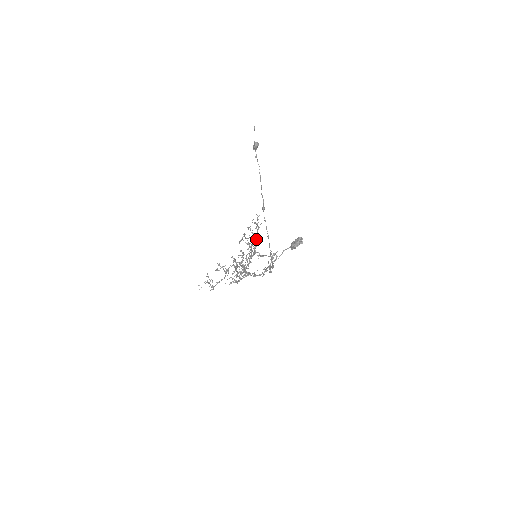
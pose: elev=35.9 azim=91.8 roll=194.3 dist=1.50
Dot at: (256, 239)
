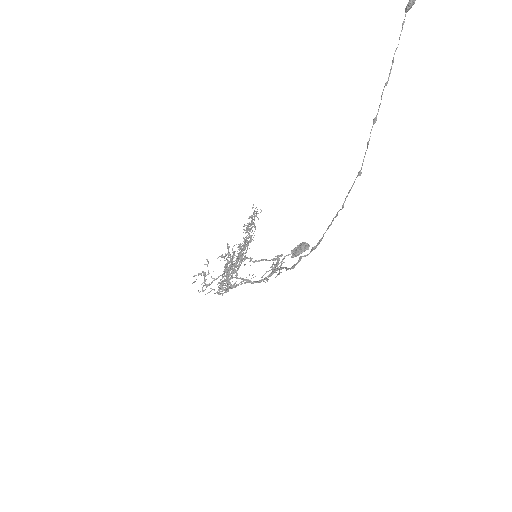
Dot at: (247, 241)
